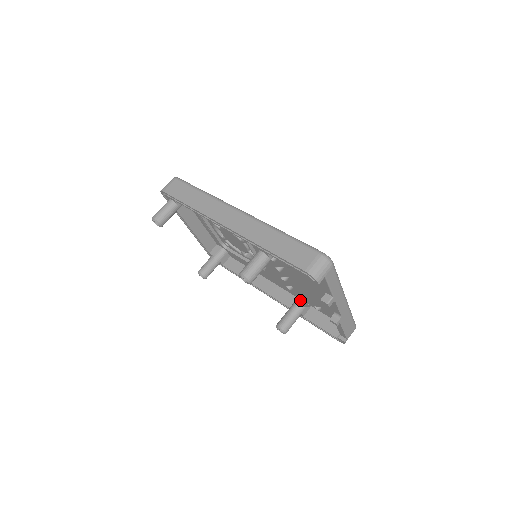
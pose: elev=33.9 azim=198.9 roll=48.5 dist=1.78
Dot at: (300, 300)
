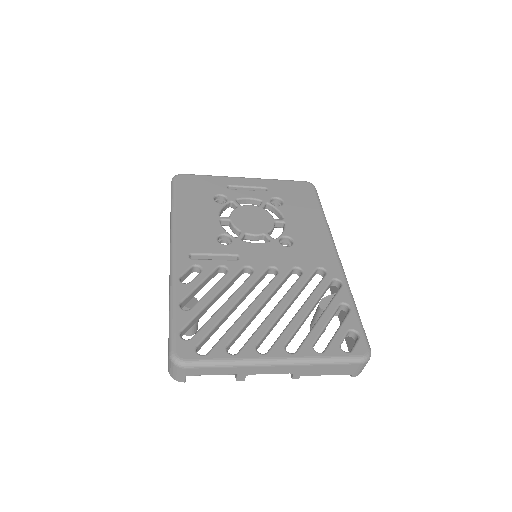
Dot at: (336, 292)
